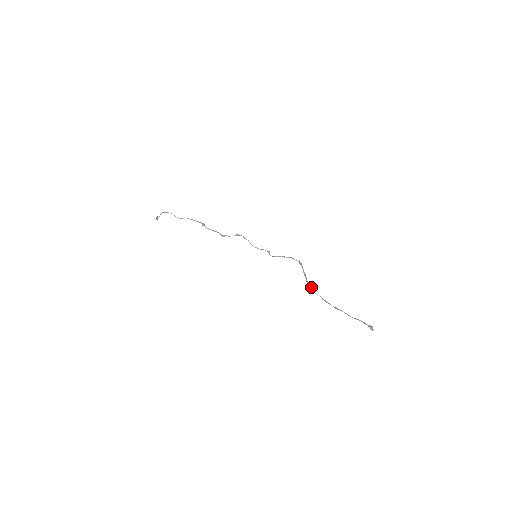
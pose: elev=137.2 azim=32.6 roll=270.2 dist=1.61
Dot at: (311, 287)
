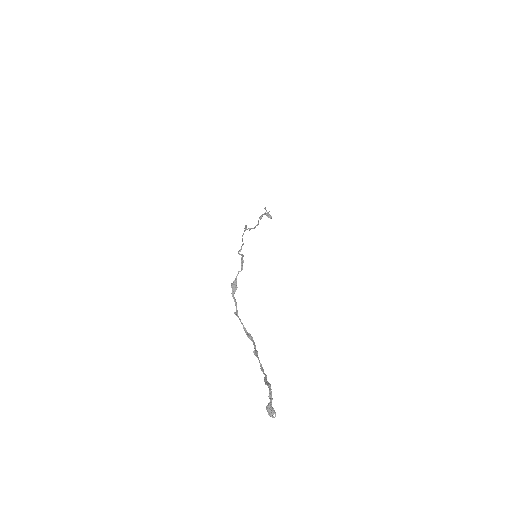
Dot at: (236, 306)
